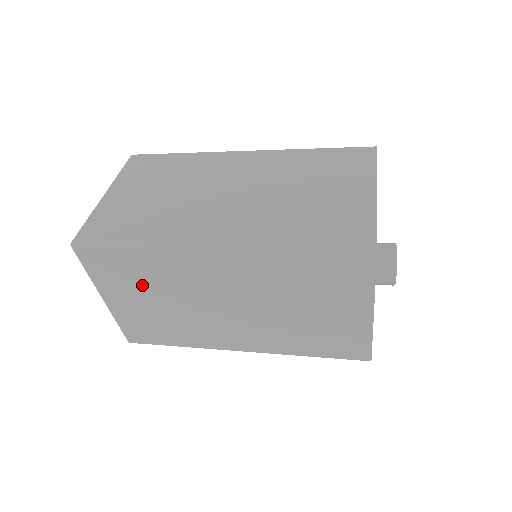
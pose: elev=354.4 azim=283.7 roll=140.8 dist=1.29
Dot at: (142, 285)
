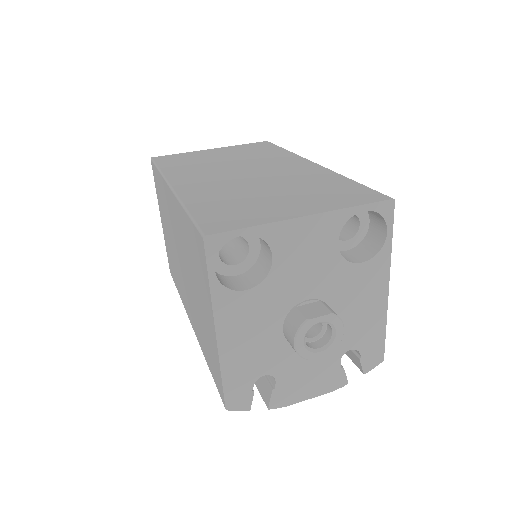
Dot at: (164, 212)
